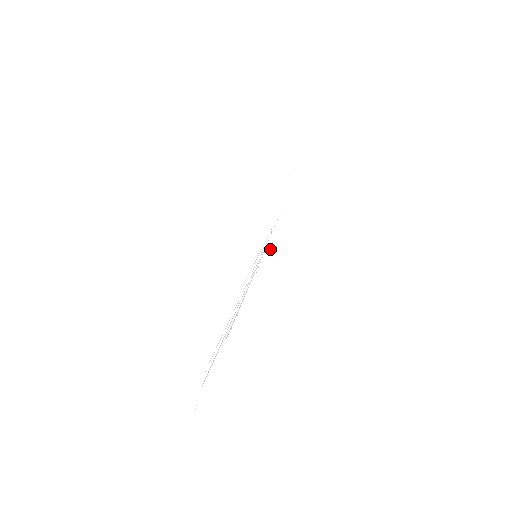
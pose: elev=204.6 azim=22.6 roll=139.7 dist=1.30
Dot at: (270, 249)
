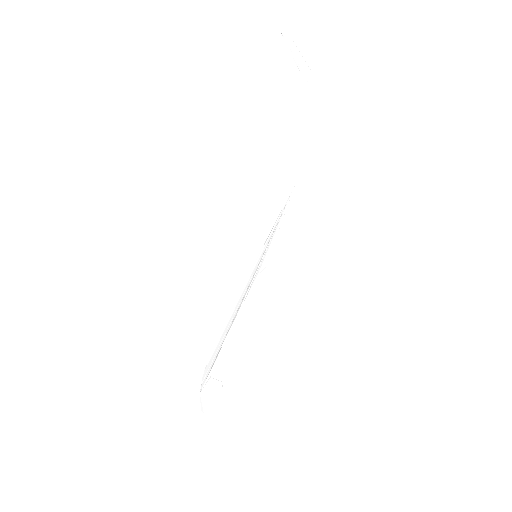
Dot at: (275, 245)
